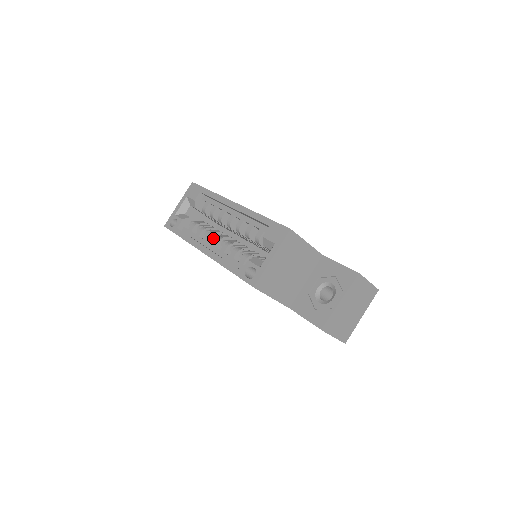
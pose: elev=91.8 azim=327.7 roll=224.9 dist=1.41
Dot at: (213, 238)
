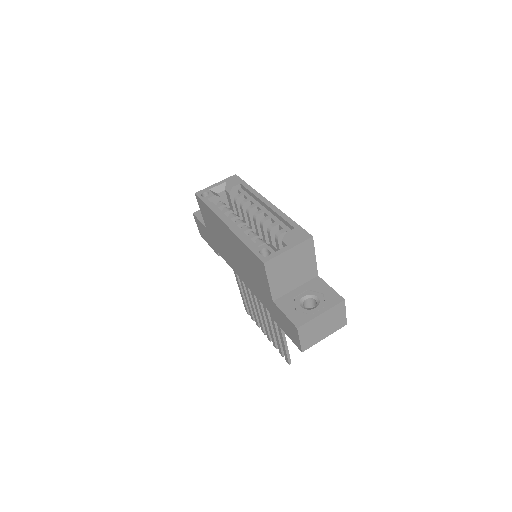
Dot at: (236, 220)
